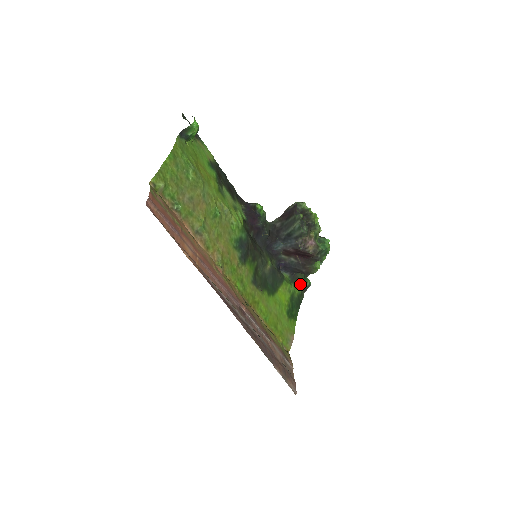
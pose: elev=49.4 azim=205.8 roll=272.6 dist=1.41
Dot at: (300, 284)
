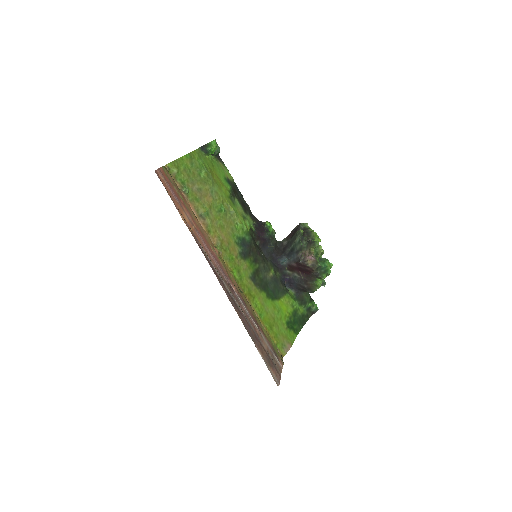
Dot at: (305, 304)
